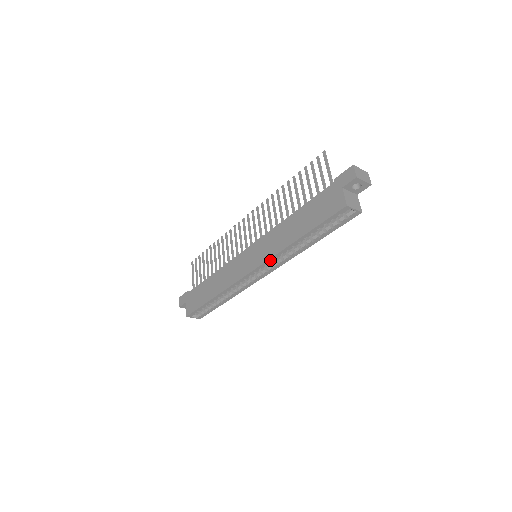
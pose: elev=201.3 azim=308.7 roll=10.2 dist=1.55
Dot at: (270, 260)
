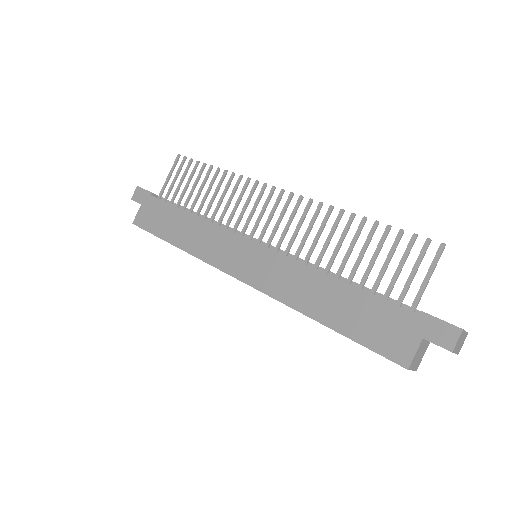
Dot at: (268, 294)
